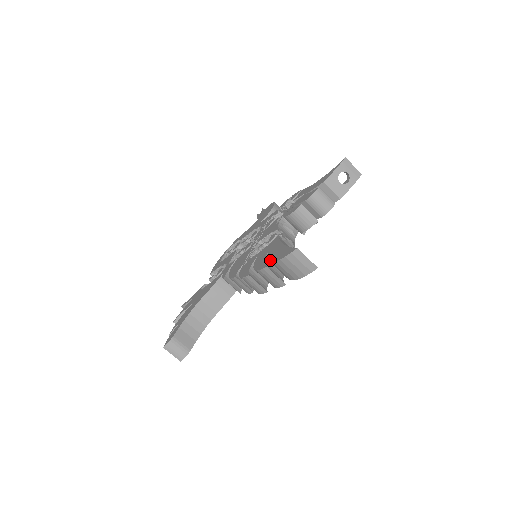
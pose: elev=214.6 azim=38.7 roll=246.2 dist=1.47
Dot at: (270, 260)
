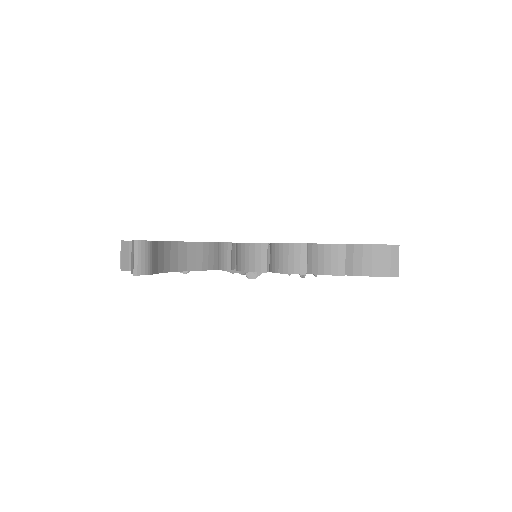
Dot at: occluded
